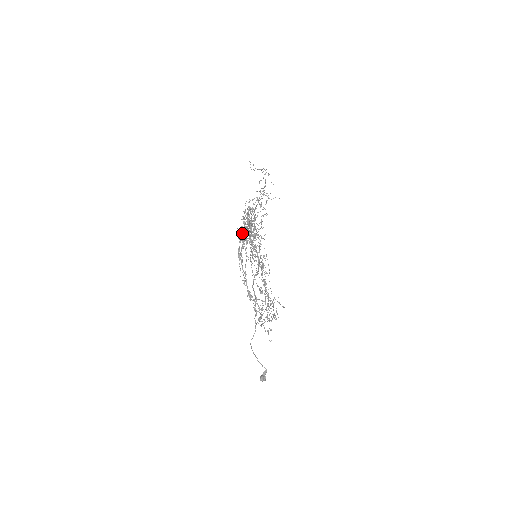
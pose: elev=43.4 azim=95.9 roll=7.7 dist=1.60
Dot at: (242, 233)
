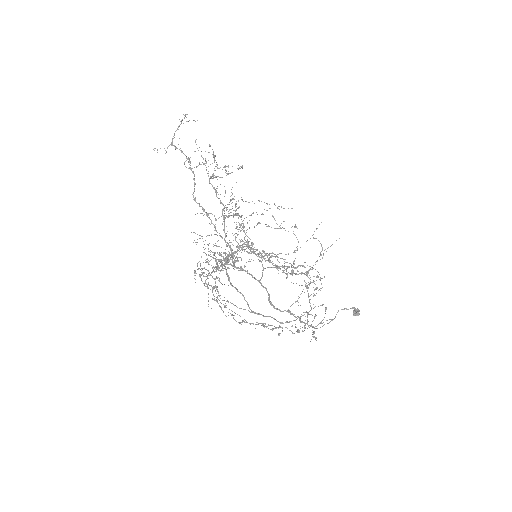
Dot at: occluded
